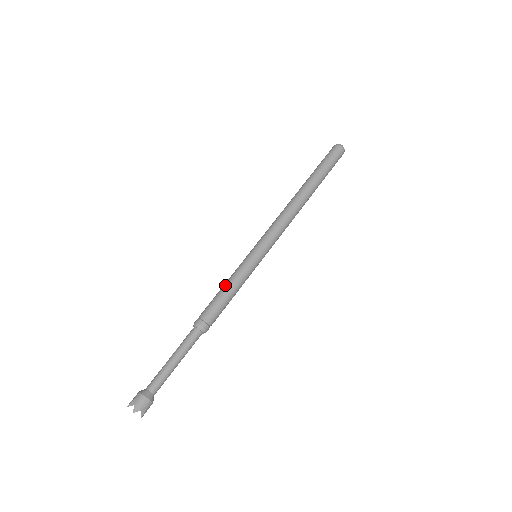
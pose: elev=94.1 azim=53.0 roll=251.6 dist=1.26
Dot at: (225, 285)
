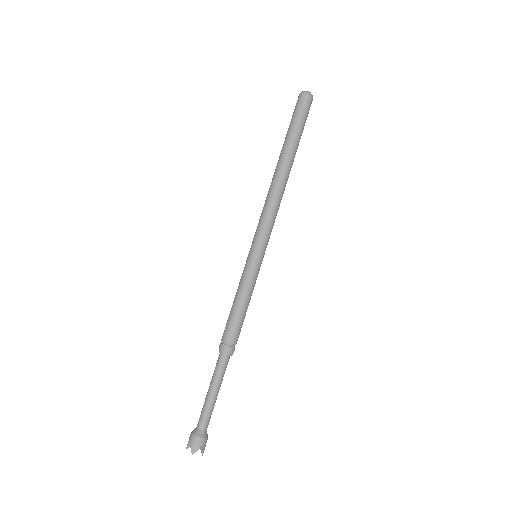
Dot at: (234, 300)
